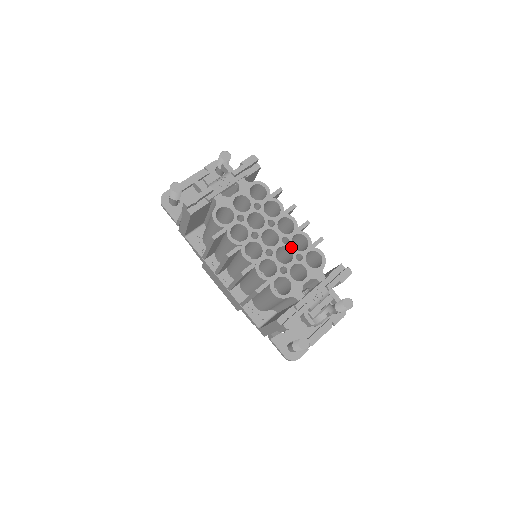
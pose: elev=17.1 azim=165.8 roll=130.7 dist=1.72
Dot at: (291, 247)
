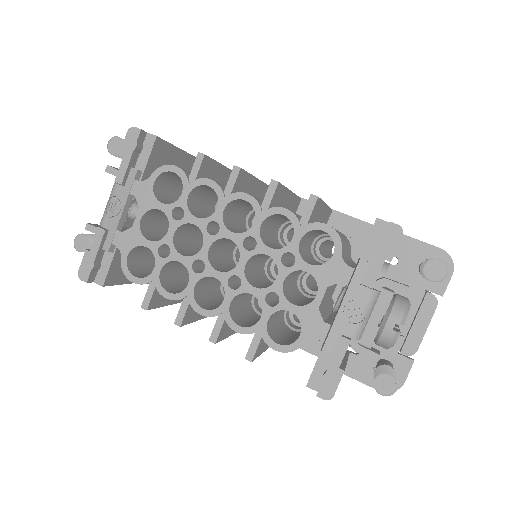
Dot at: (265, 250)
